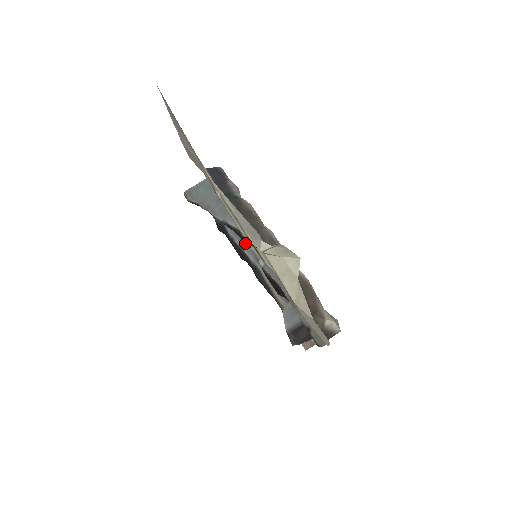
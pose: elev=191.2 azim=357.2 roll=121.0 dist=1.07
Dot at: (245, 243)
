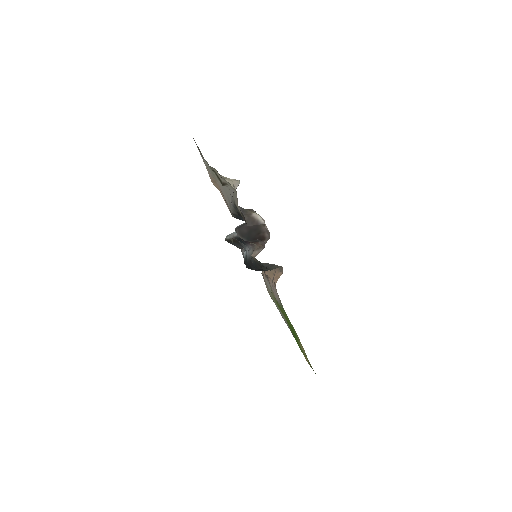
Dot at: (250, 248)
